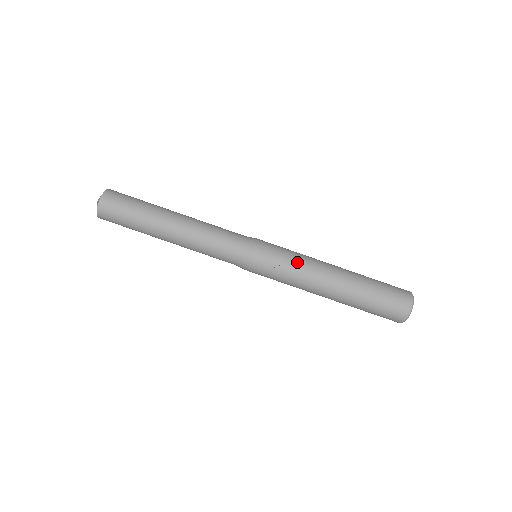
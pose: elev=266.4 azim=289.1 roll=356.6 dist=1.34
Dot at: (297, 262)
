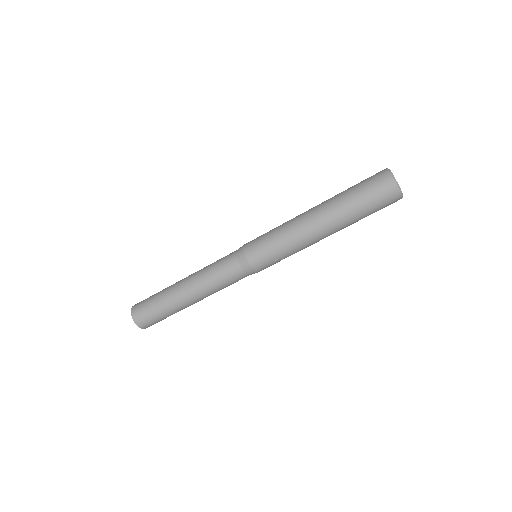
Dot at: (290, 249)
